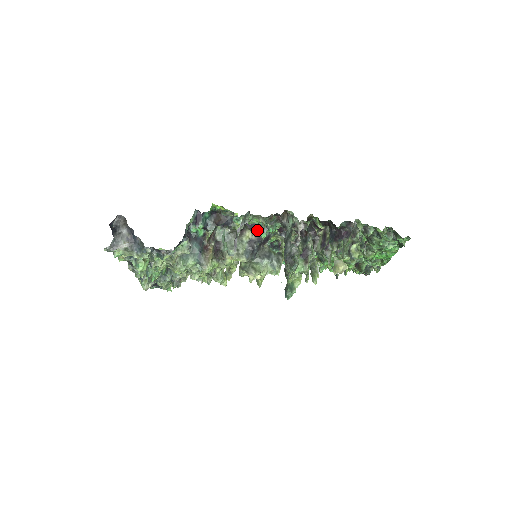
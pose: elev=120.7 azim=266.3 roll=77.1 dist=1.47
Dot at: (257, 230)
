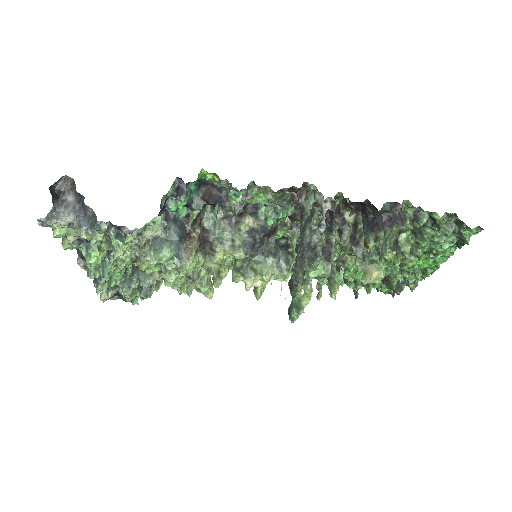
Dot at: (261, 215)
